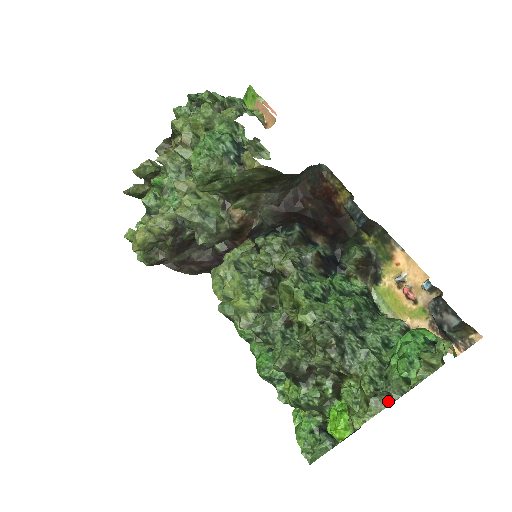
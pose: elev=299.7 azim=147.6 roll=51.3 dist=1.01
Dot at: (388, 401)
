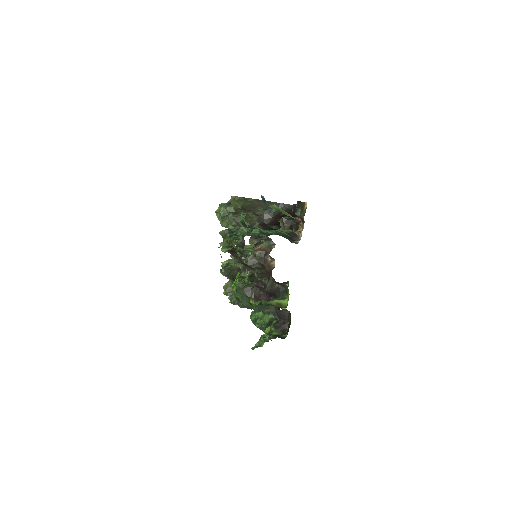
Dot at: (230, 234)
